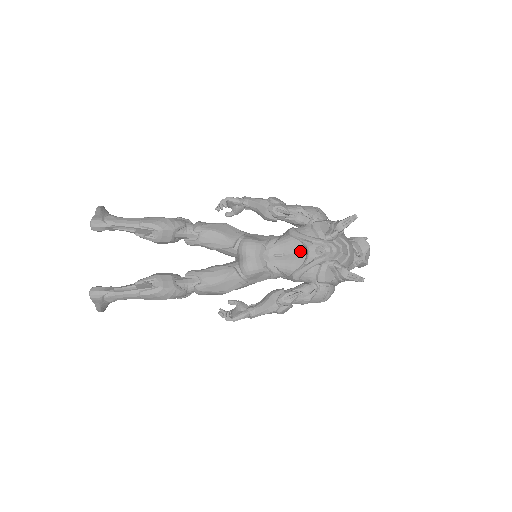
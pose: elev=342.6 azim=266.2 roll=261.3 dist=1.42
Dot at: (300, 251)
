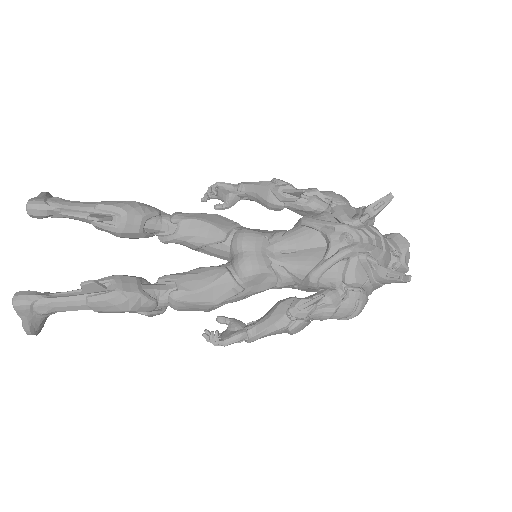
Dot at: (317, 244)
